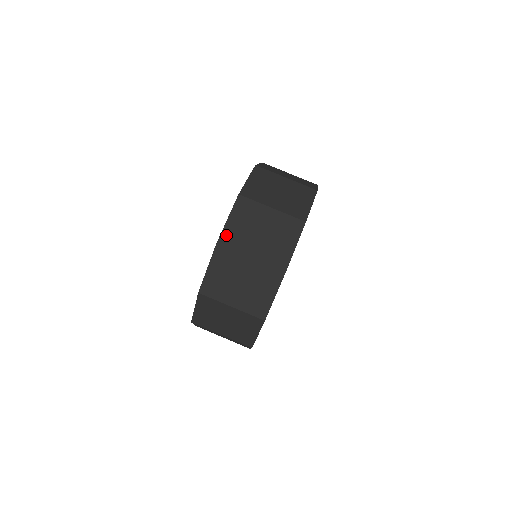
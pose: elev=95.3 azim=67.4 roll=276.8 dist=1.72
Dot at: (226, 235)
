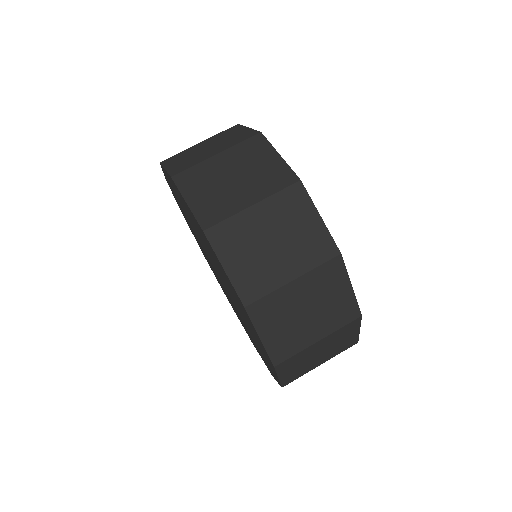
Dot at: (243, 288)
